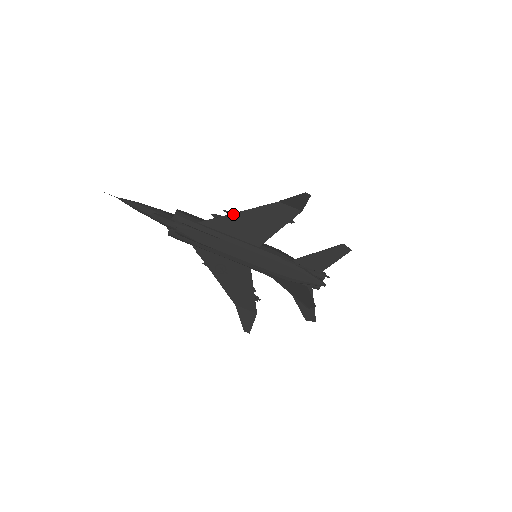
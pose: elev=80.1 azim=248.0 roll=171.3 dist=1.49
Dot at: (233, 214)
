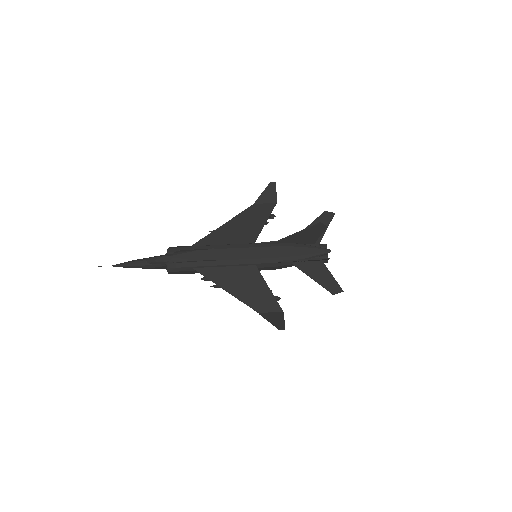
Dot at: (219, 228)
